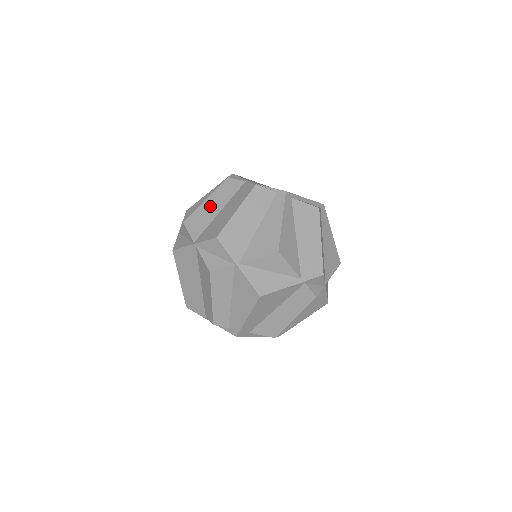
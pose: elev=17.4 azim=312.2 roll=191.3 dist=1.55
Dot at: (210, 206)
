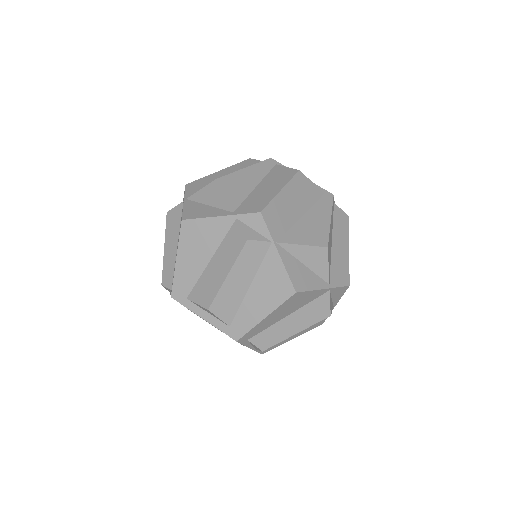
Dot at: occluded
